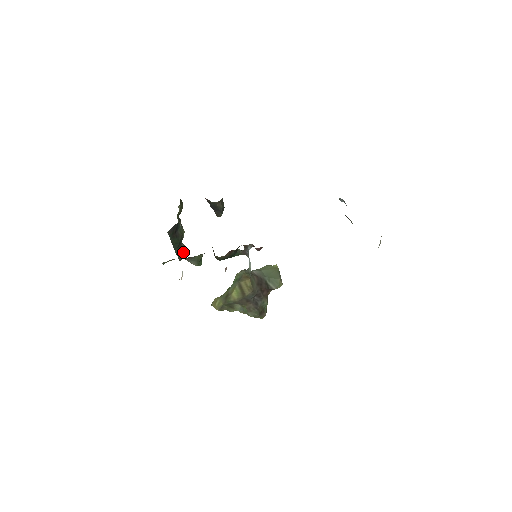
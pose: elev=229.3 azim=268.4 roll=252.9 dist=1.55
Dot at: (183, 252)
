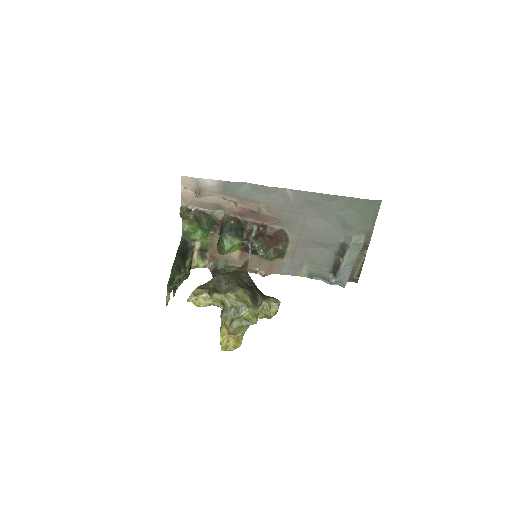
Dot at: (169, 298)
